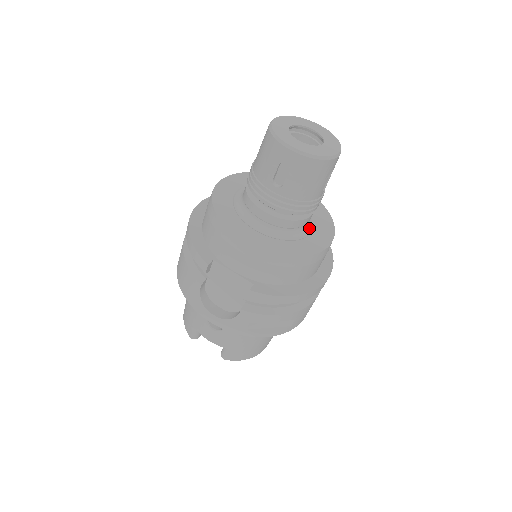
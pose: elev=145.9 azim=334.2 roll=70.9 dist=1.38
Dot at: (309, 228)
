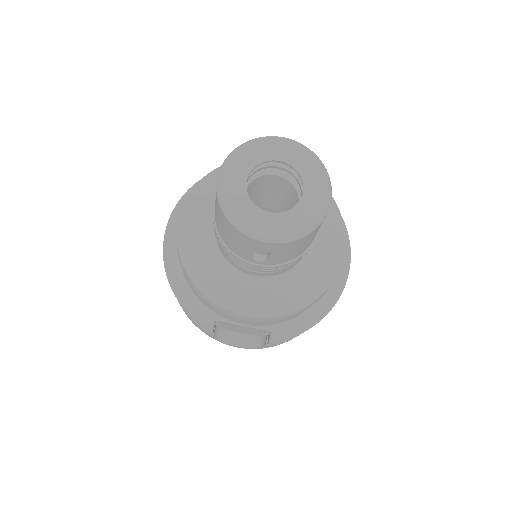
Dot at: occluded
